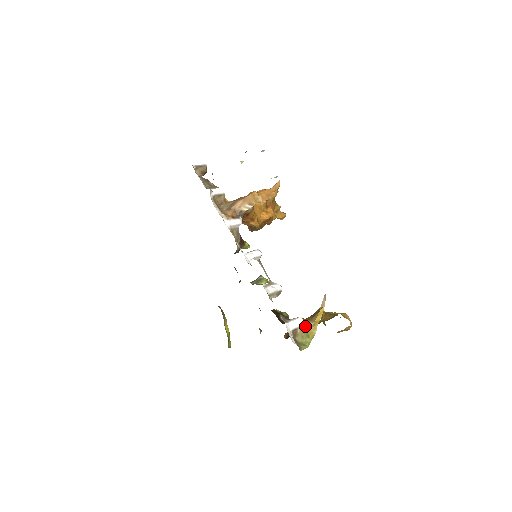
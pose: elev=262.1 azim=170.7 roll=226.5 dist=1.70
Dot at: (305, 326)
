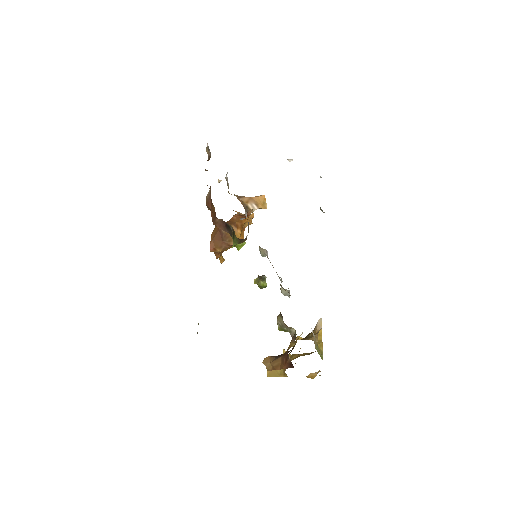
Dot at: (315, 338)
